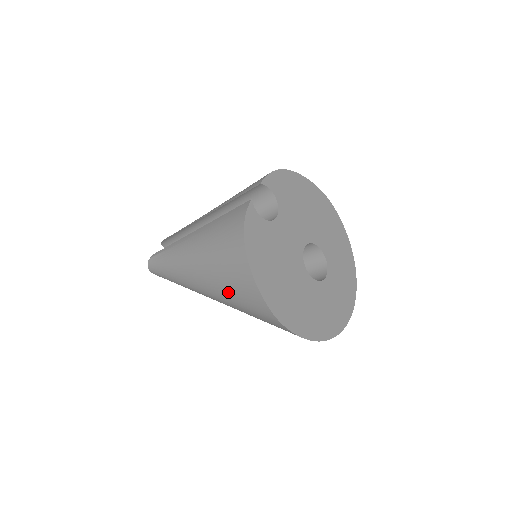
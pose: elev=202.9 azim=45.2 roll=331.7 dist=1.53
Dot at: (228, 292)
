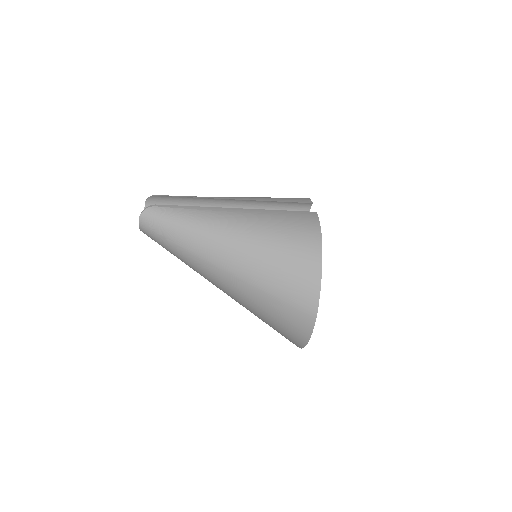
Dot at: (272, 277)
